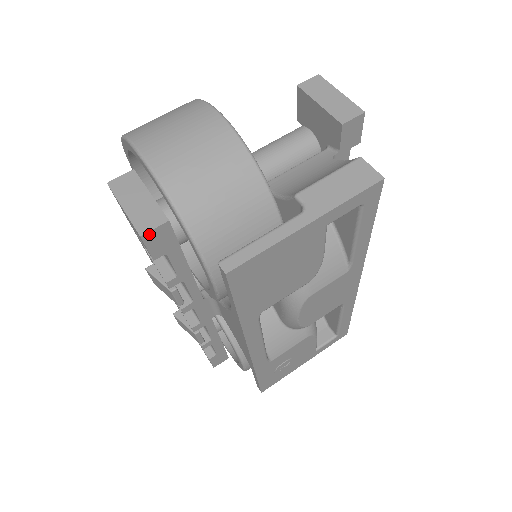
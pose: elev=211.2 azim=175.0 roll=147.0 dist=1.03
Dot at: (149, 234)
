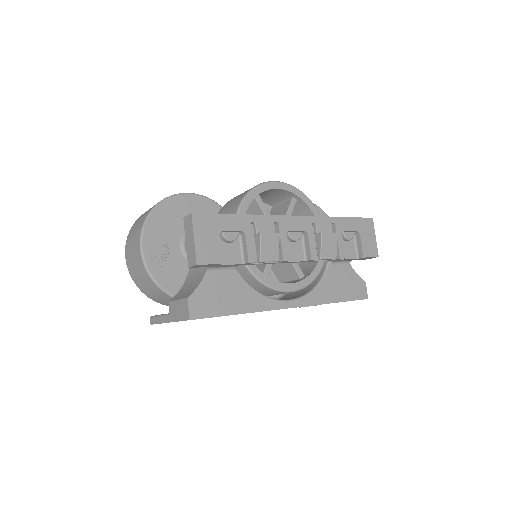
Dot at: occluded
